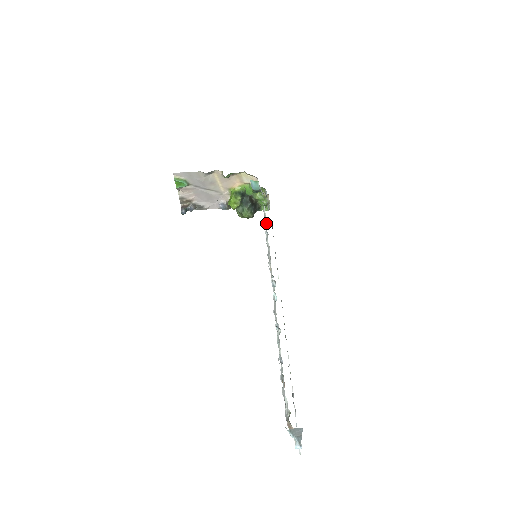
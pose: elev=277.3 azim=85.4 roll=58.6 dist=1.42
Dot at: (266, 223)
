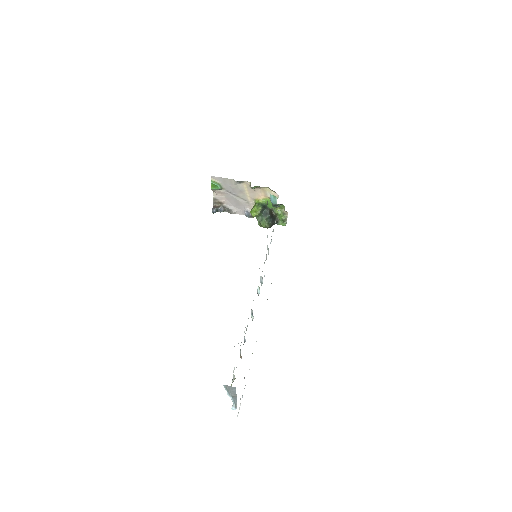
Dot at: (272, 231)
